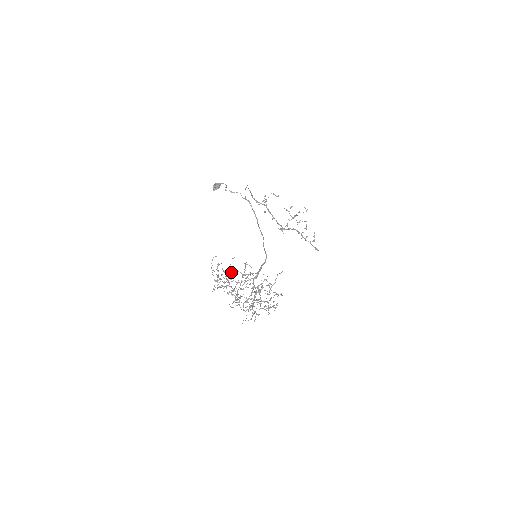
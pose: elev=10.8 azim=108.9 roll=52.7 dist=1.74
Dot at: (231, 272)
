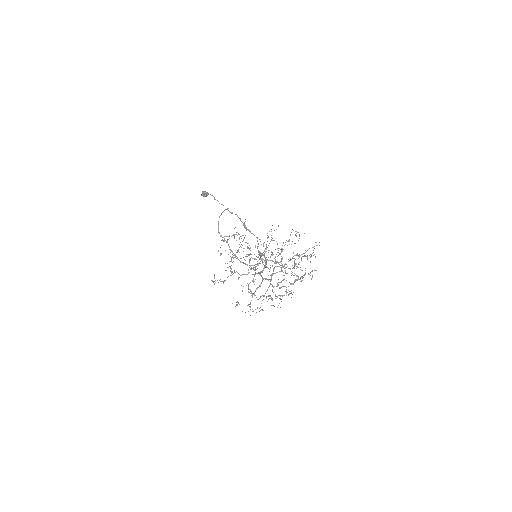
Dot at: occluded
